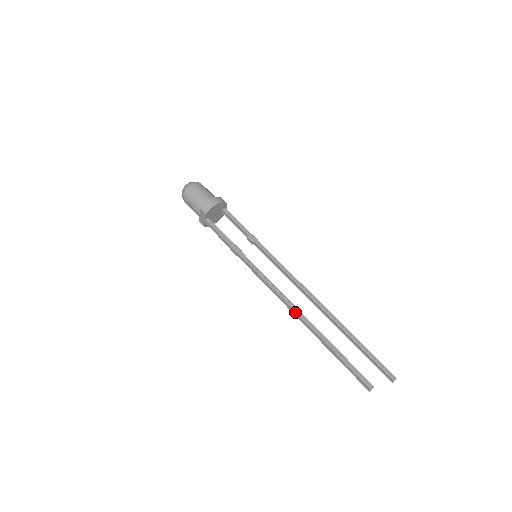
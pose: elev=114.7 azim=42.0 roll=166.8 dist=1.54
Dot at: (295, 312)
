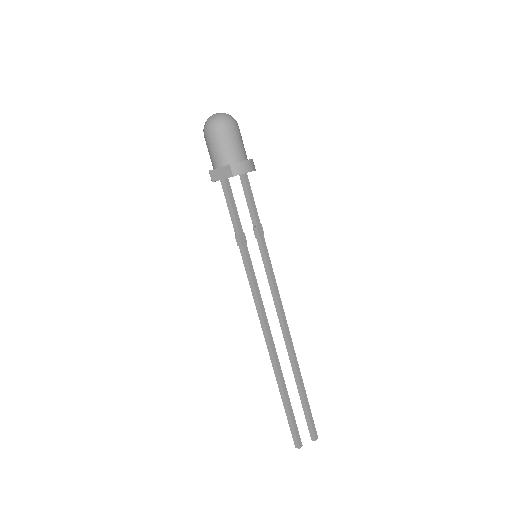
Dot at: (271, 344)
